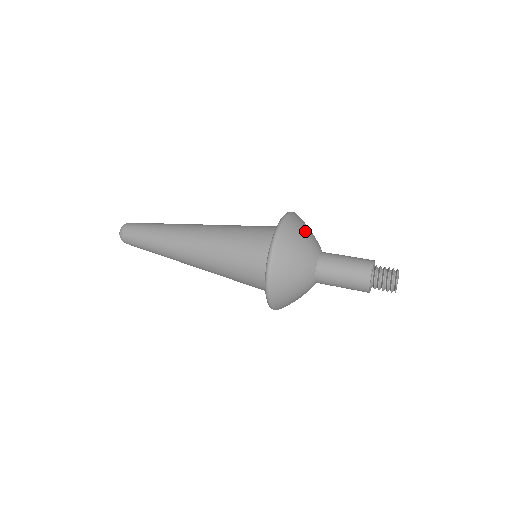
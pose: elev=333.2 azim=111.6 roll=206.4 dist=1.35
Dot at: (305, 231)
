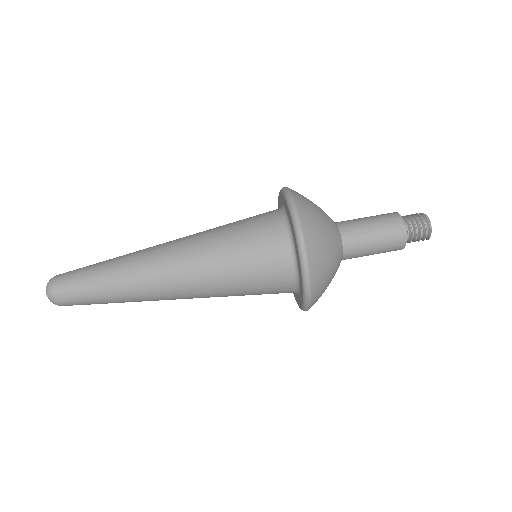
Dot at: (329, 275)
